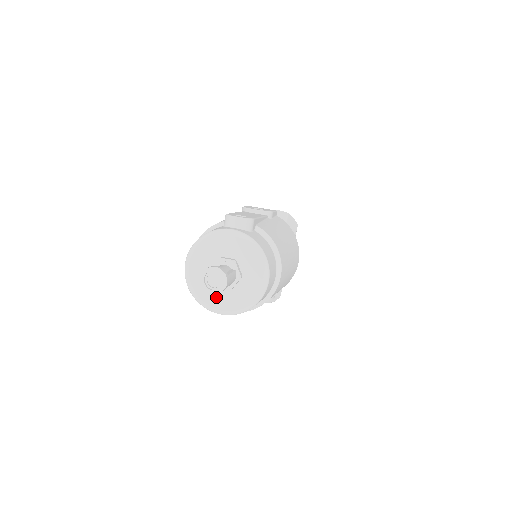
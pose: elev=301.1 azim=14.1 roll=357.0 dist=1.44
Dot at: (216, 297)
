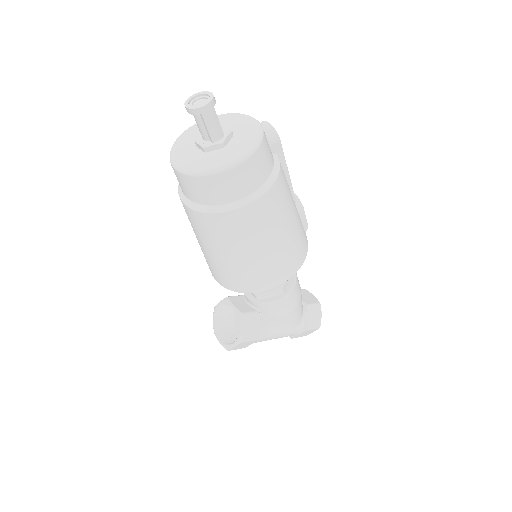
Dot at: (187, 152)
